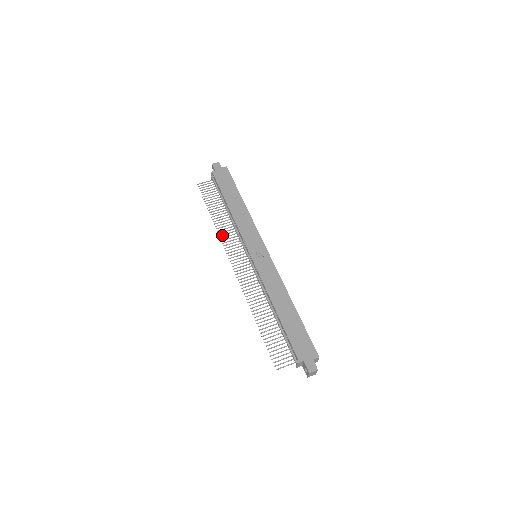
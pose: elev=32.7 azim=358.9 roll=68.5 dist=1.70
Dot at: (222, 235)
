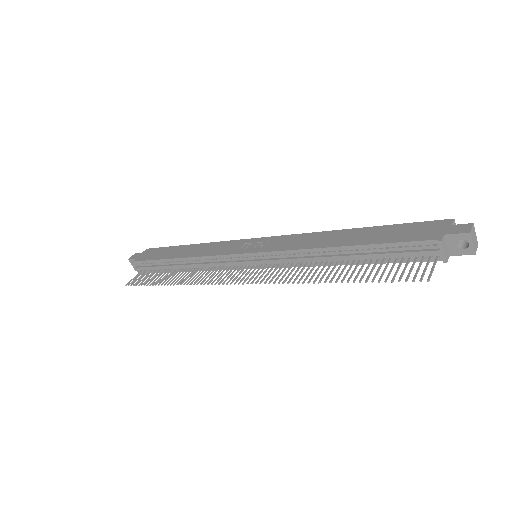
Dot at: (196, 282)
